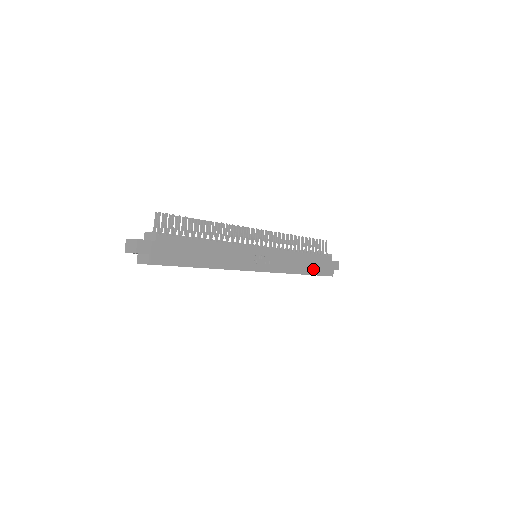
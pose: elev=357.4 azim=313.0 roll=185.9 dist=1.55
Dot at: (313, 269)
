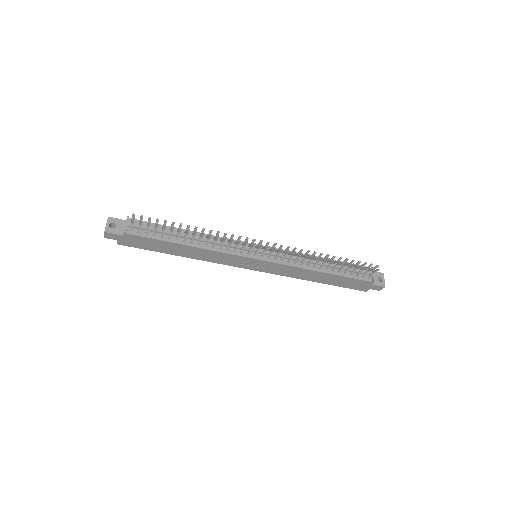
Dot at: (334, 282)
